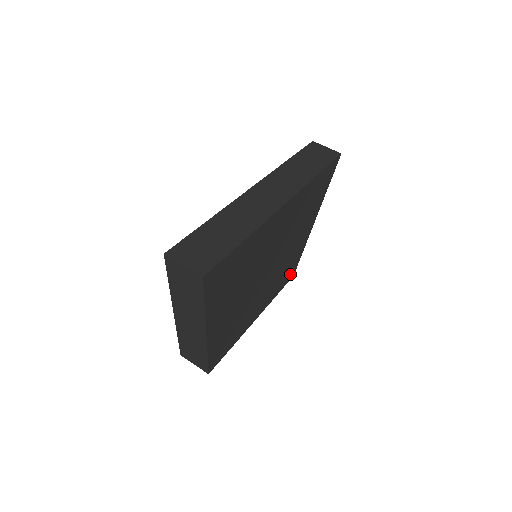
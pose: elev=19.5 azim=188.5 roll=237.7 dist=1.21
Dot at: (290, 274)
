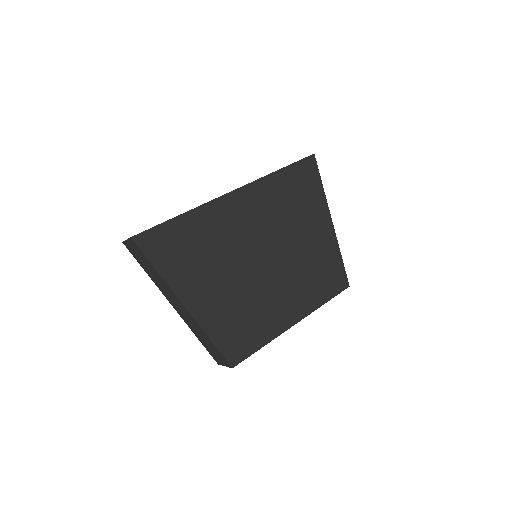
Dot at: (336, 282)
